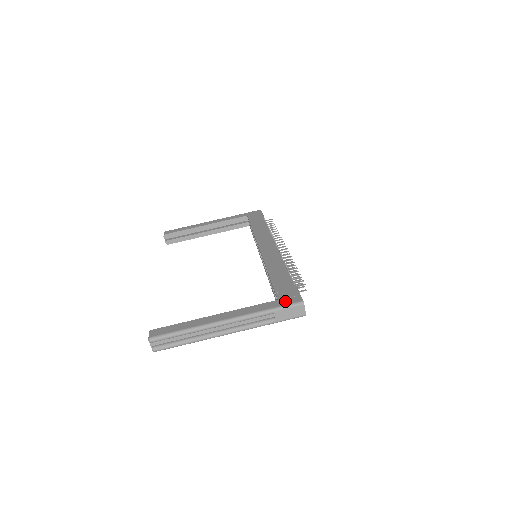
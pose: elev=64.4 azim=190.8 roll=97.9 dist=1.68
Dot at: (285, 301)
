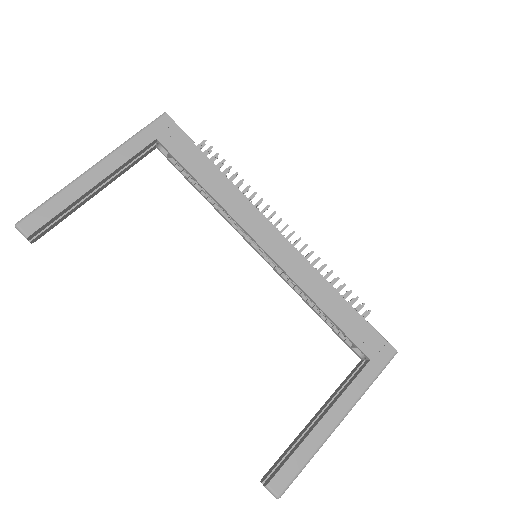
Dot at: (380, 360)
